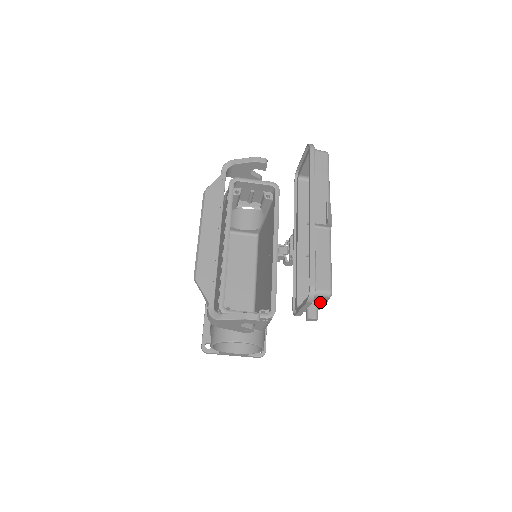
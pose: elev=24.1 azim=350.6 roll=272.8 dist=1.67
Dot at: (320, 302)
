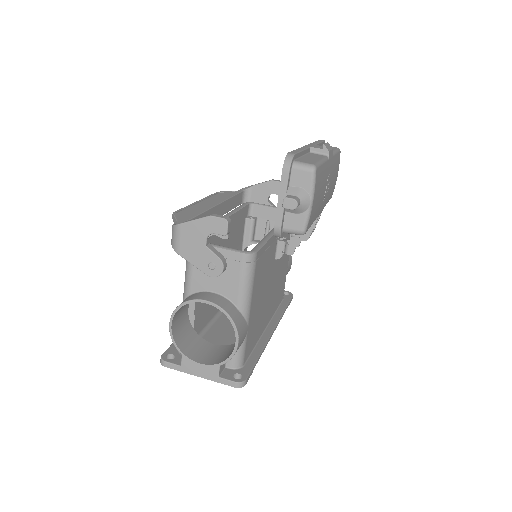
Dot at: (303, 189)
